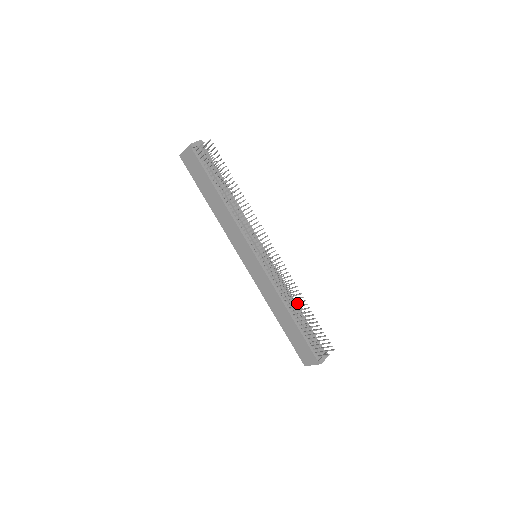
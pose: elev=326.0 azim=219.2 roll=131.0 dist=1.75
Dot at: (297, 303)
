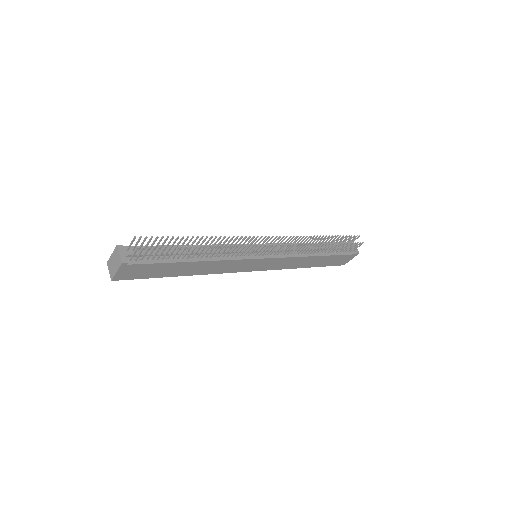
Dot at: occluded
